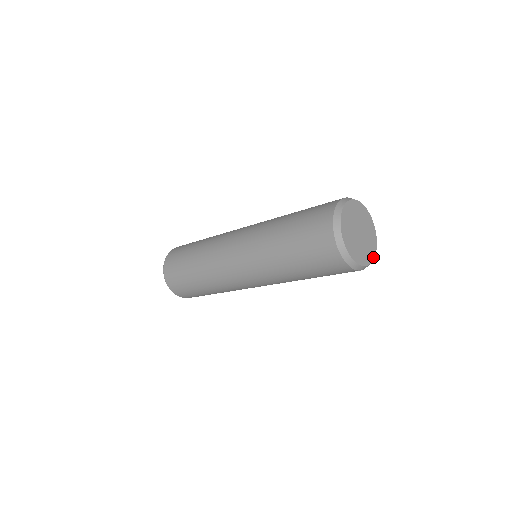
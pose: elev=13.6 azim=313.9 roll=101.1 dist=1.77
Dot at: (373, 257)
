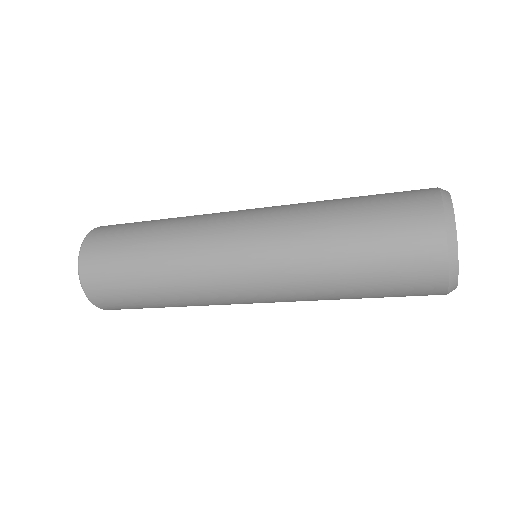
Dot at: (456, 284)
